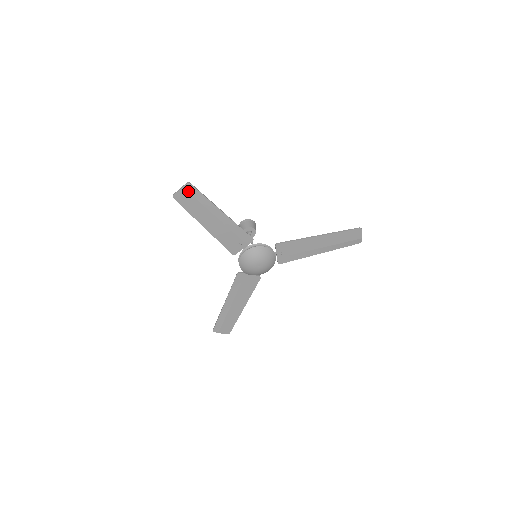
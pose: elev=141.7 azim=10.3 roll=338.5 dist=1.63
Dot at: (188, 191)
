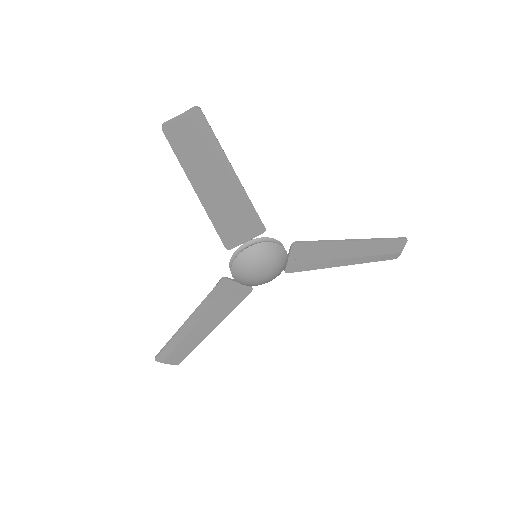
Dot at: (193, 123)
